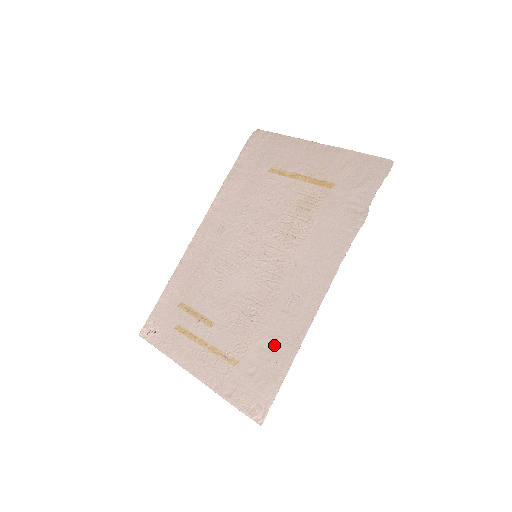
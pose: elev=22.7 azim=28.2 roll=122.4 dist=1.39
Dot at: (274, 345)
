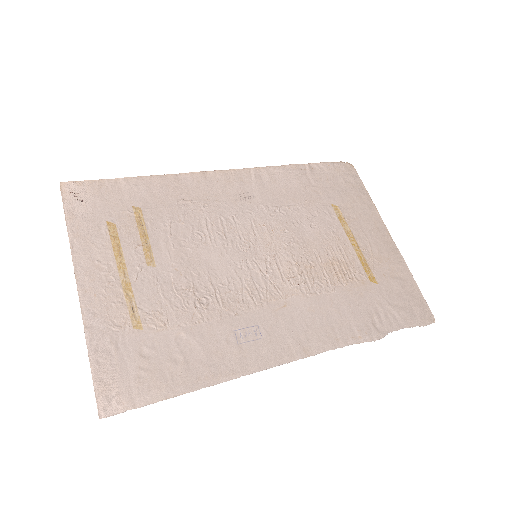
Dot at: (195, 353)
